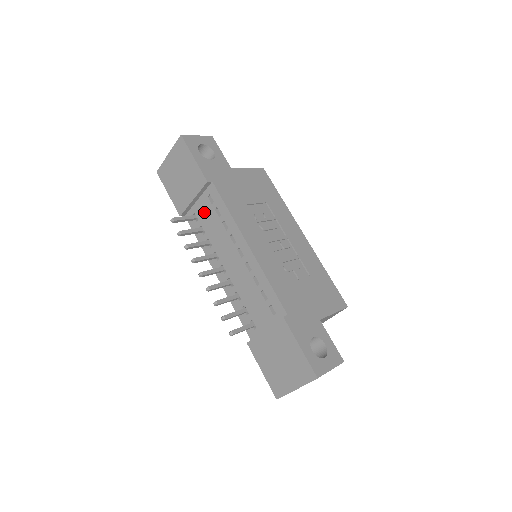
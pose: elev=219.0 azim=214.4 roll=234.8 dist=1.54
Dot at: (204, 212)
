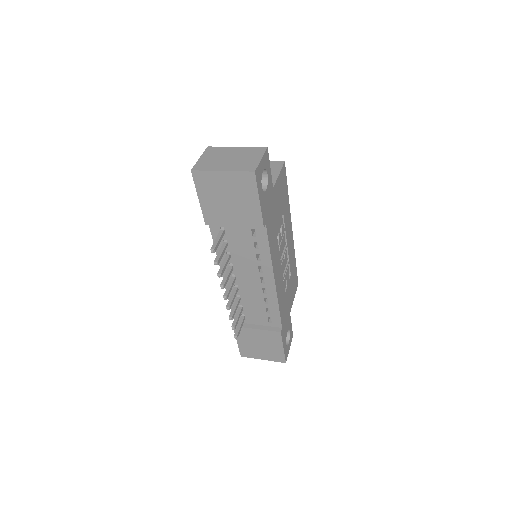
Dot at: (238, 235)
